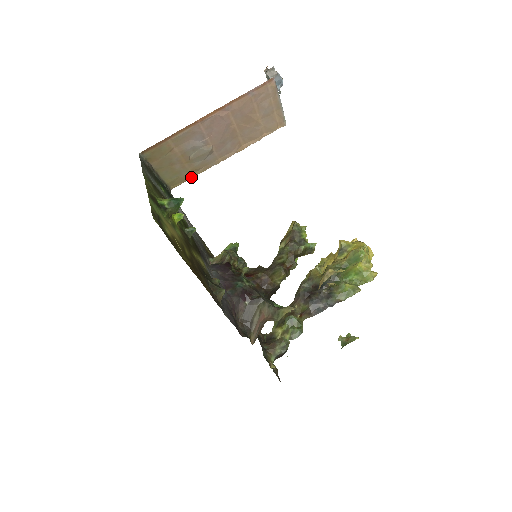
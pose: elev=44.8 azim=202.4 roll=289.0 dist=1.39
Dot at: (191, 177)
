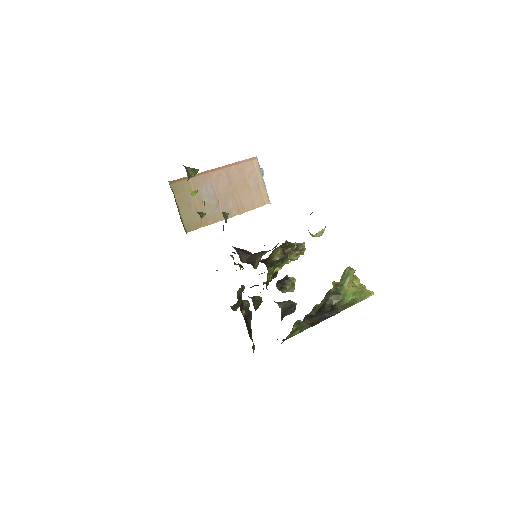
Dot at: (202, 226)
